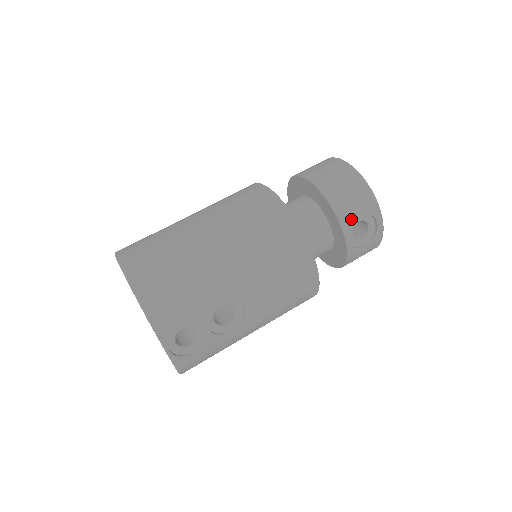
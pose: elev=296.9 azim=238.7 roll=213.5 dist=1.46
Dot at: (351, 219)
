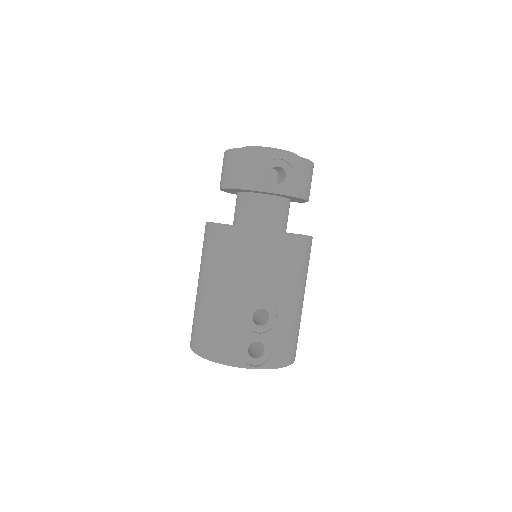
Dot at: (261, 180)
